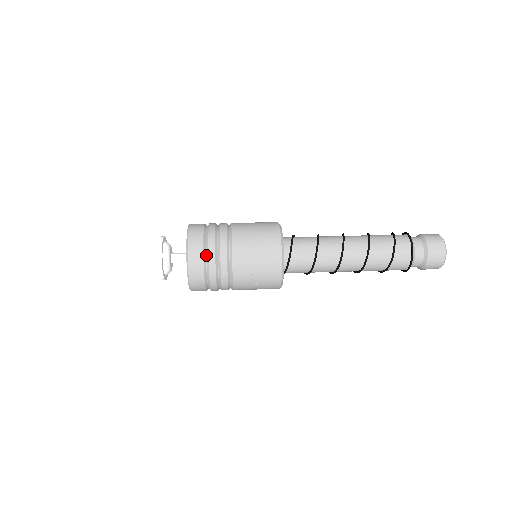
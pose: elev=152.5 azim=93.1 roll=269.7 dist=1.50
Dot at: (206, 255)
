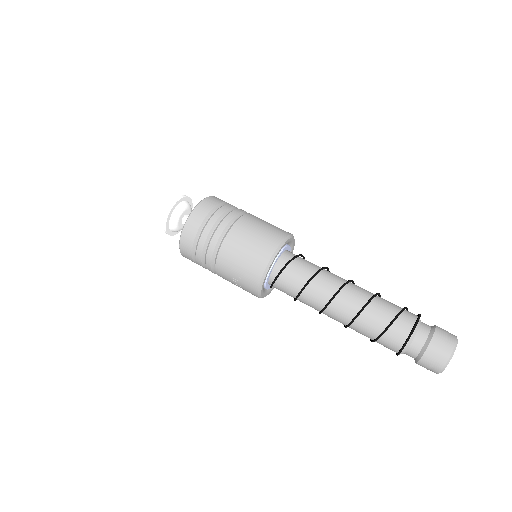
Dot at: (199, 236)
